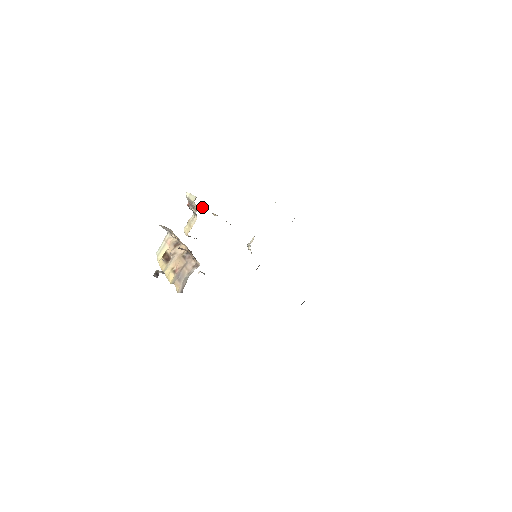
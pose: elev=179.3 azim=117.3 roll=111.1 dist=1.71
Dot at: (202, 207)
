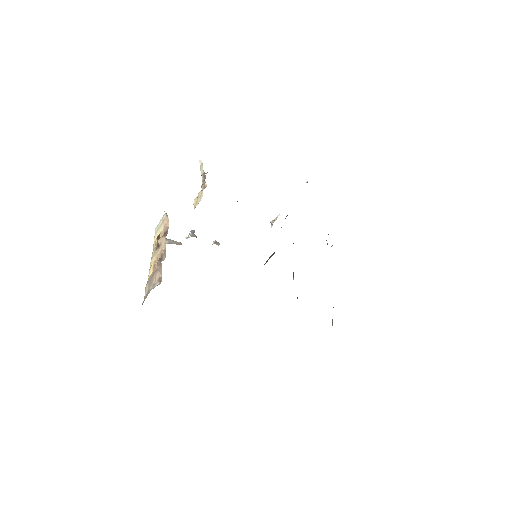
Dot at: occluded
